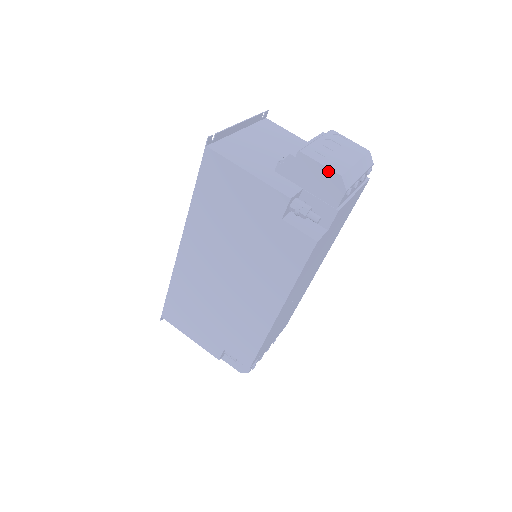
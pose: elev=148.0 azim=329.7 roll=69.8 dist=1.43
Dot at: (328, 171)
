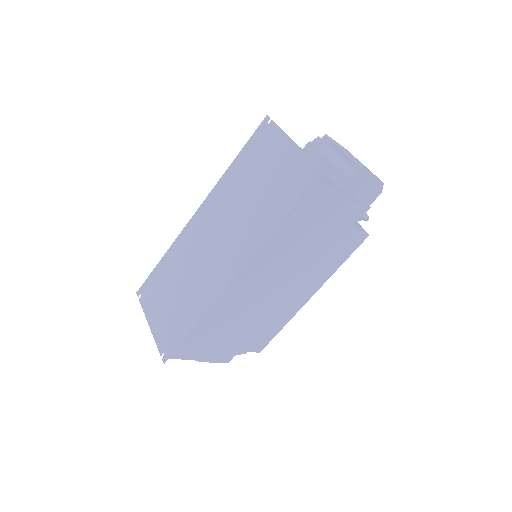
Dot at: (377, 181)
